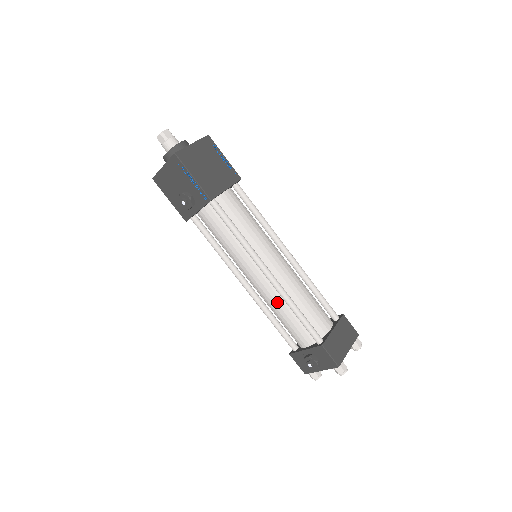
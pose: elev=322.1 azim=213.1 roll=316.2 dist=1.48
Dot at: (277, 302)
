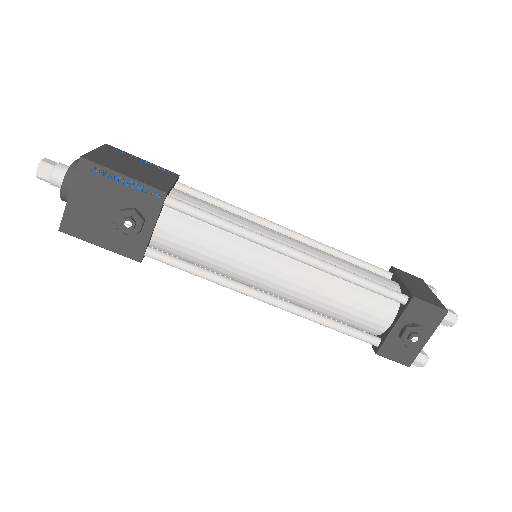
Dot at: (324, 287)
